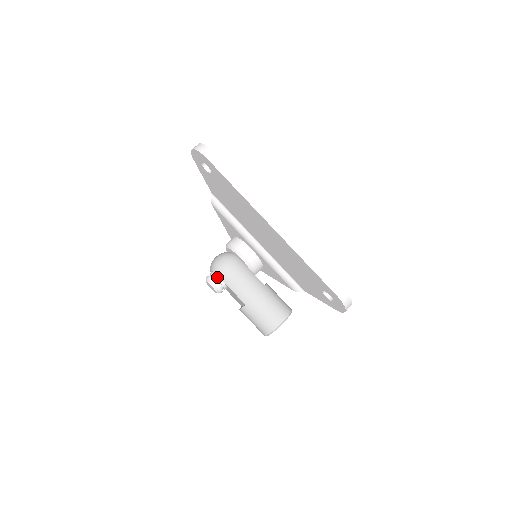
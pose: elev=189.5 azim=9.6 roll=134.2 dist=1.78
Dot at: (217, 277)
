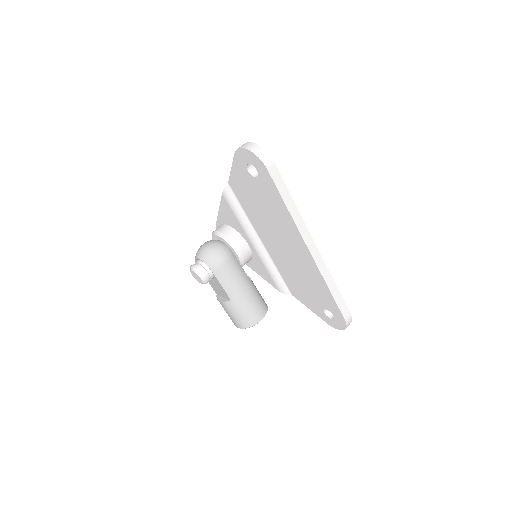
Dot at: (208, 269)
